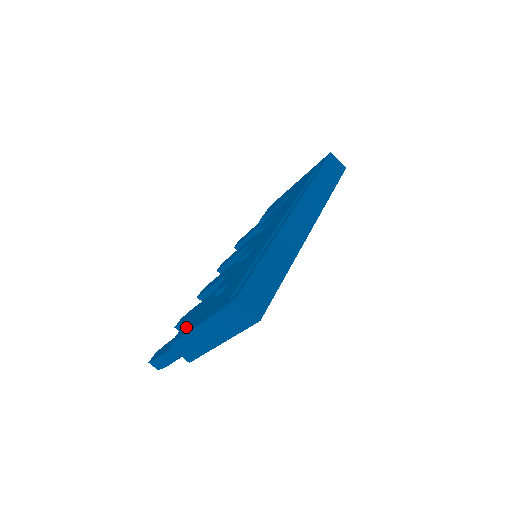
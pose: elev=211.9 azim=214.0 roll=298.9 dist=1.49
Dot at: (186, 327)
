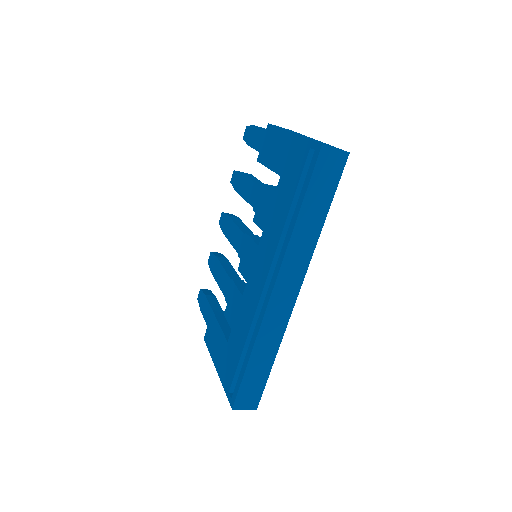
Dot at: (211, 338)
